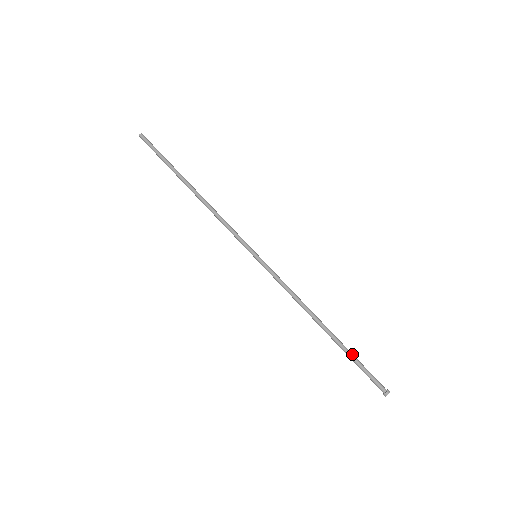
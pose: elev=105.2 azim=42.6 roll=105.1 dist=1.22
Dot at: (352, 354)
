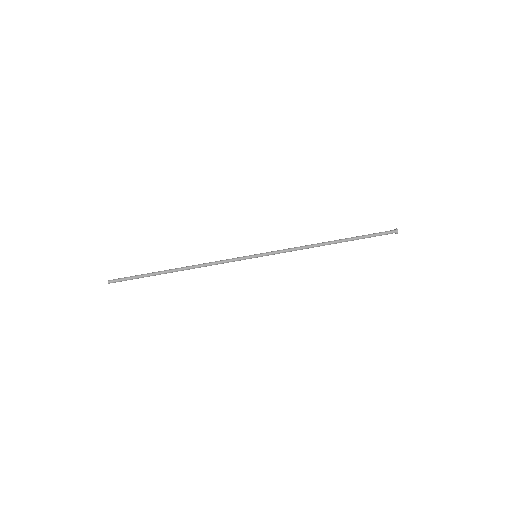
Dot at: (360, 236)
